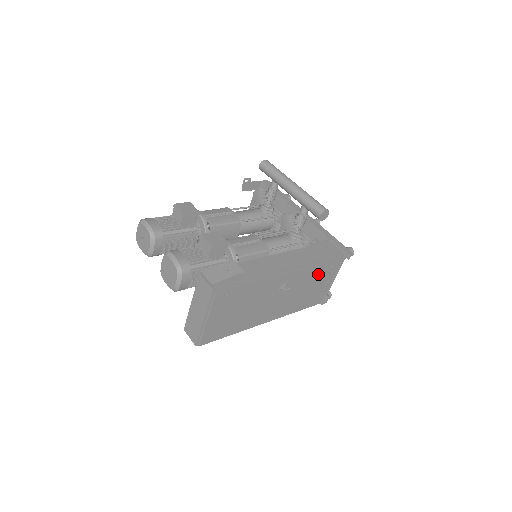
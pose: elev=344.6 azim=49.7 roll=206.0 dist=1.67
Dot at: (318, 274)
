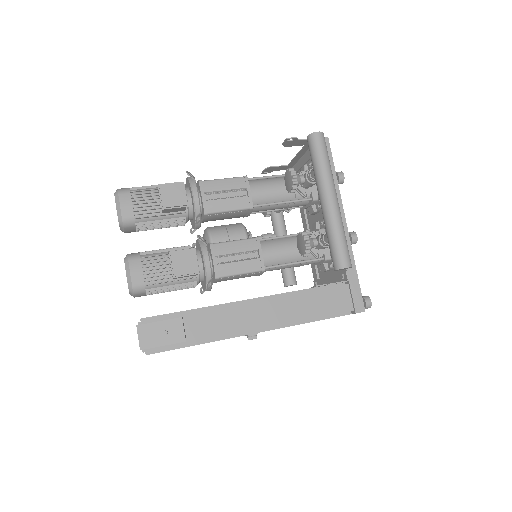
Dot at: occluded
